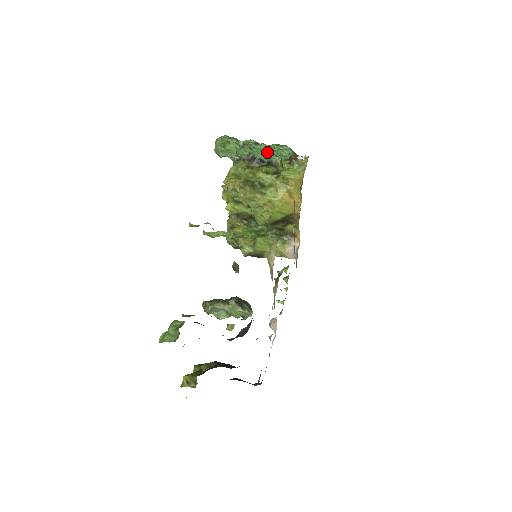
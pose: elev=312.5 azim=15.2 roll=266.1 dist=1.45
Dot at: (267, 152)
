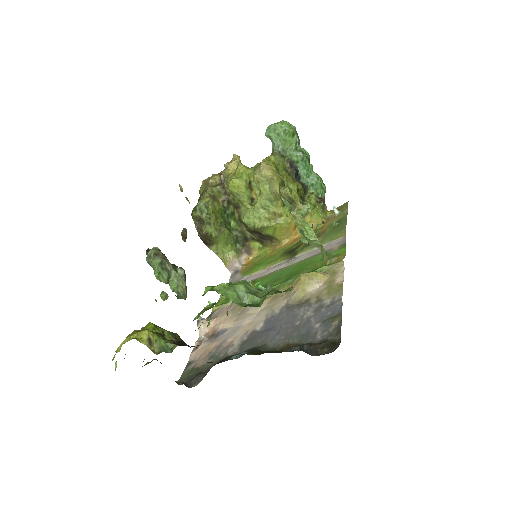
Dot at: (309, 175)
